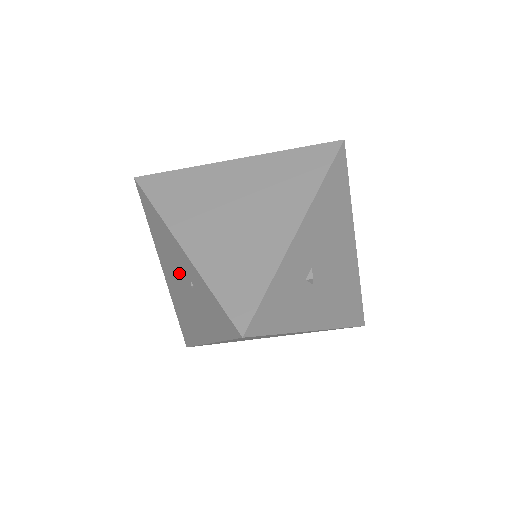
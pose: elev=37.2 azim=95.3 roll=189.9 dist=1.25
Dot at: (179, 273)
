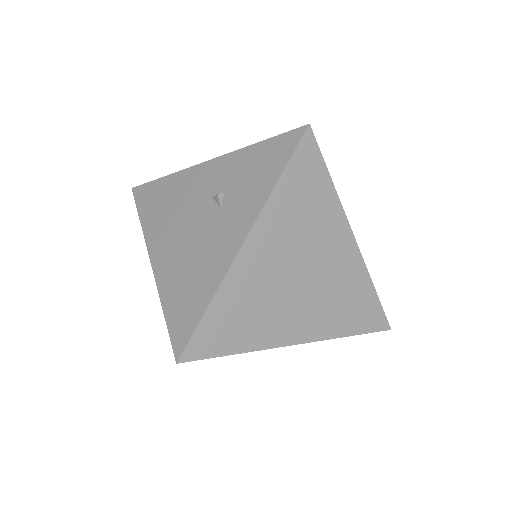
Dot at: occluded
